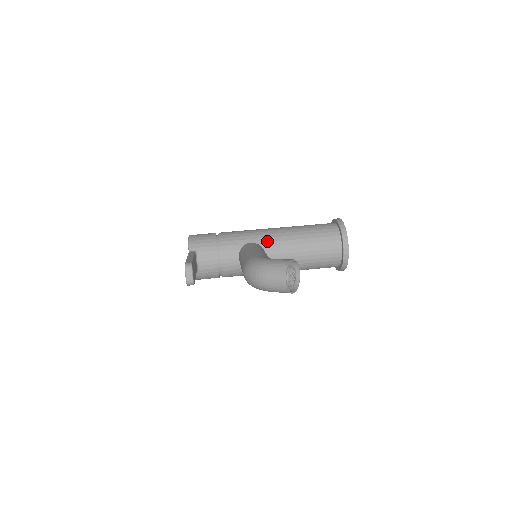
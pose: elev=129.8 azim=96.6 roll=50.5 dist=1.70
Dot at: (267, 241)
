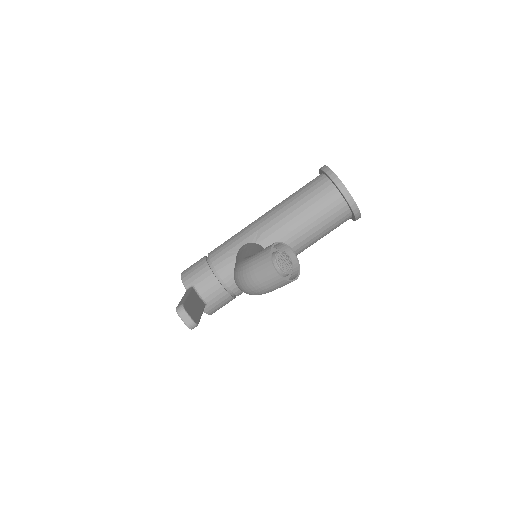
Dot at: (259, 234)
